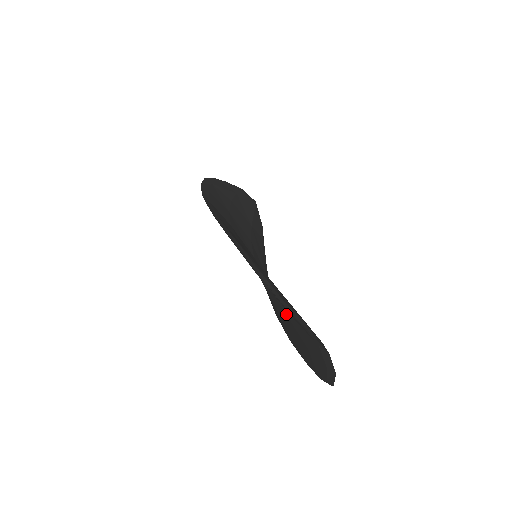
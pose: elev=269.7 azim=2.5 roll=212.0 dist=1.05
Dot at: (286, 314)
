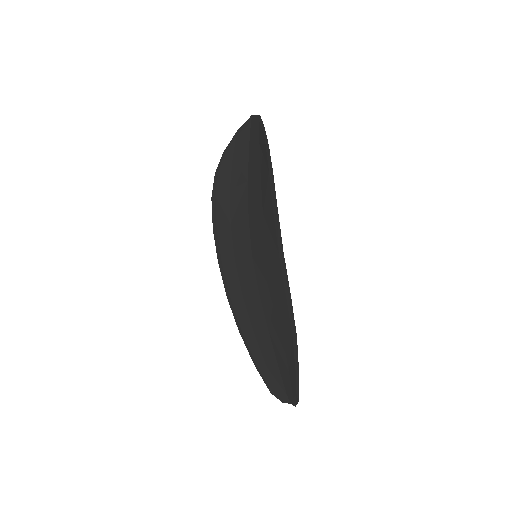
Dot at: (269, 346)
